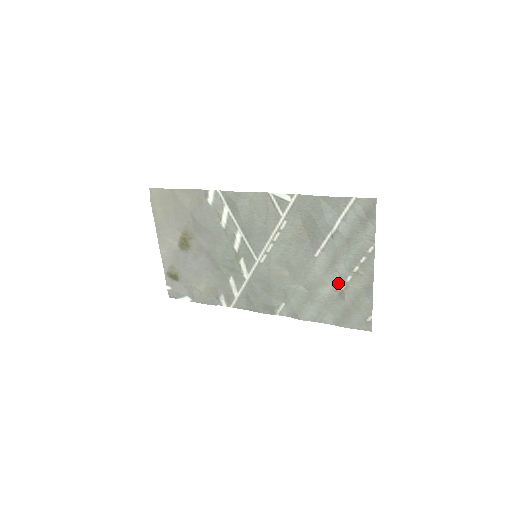
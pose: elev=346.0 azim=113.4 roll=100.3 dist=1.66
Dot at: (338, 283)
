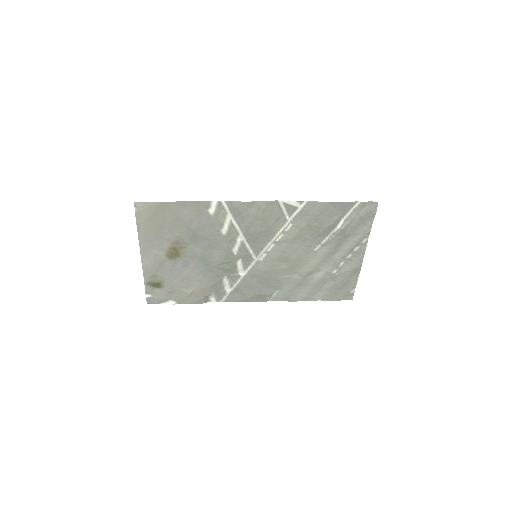
Dot at: (331, 268)
